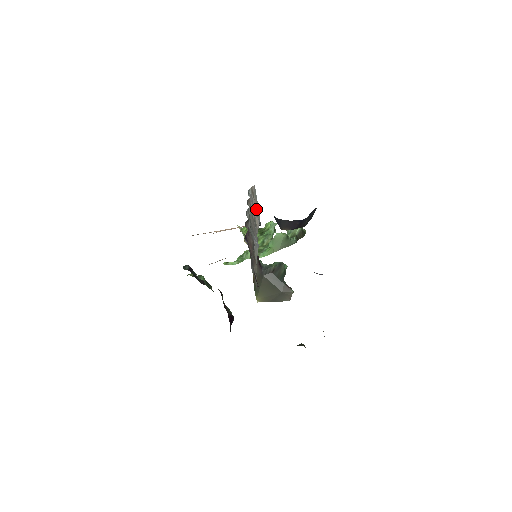
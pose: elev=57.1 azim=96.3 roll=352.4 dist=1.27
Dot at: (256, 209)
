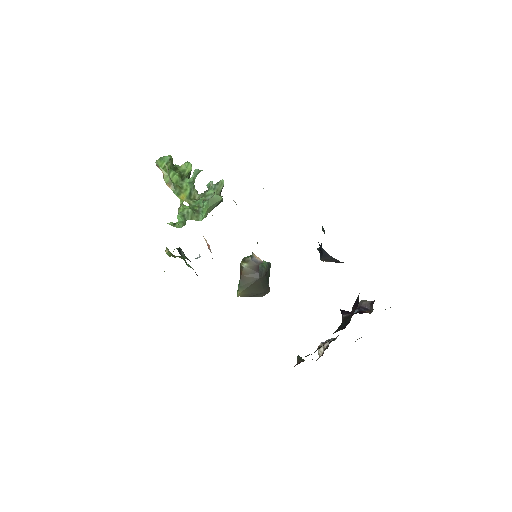
Dot at: occluded
